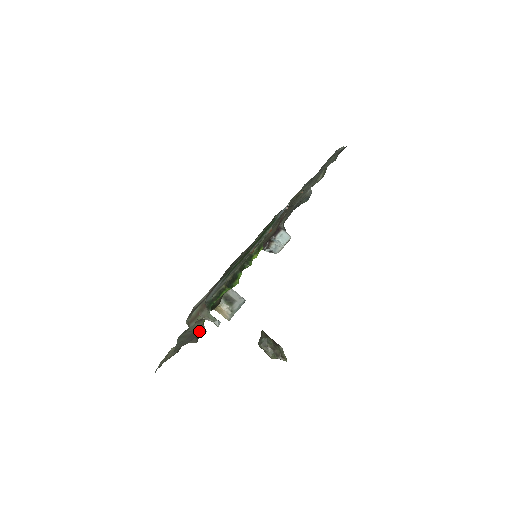
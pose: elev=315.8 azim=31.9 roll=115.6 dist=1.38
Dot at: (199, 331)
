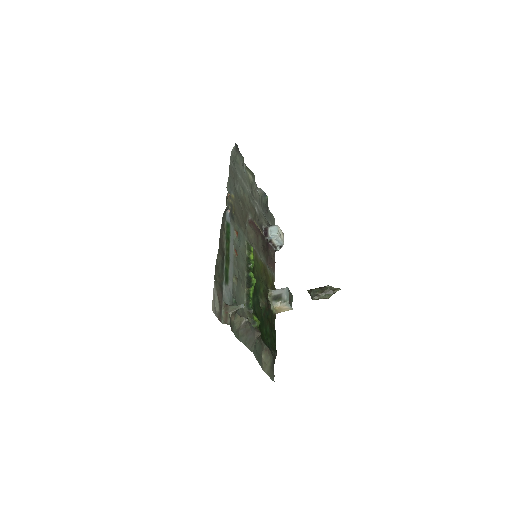
Dot at: (245, 323)
